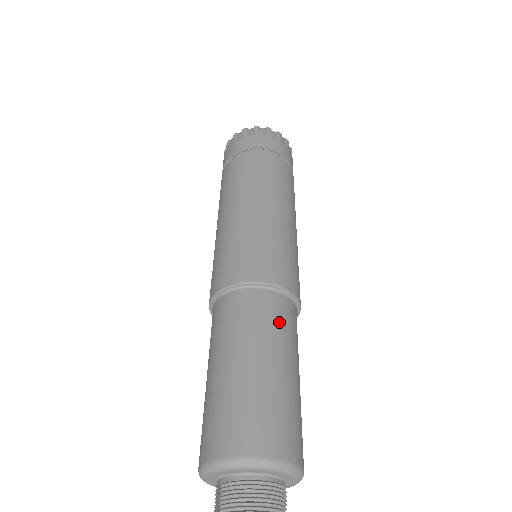
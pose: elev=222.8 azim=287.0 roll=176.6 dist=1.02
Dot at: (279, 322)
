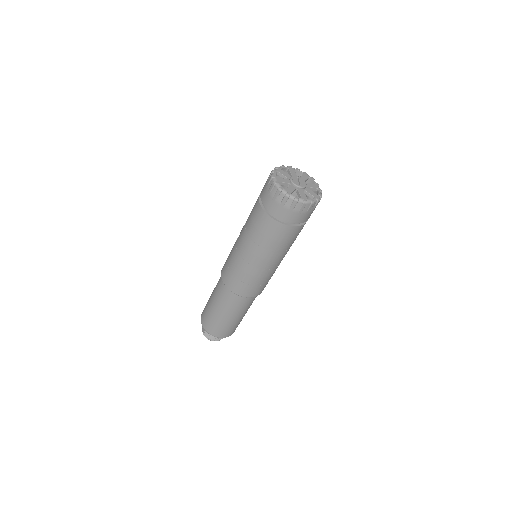
Dot at: (246, 306)
